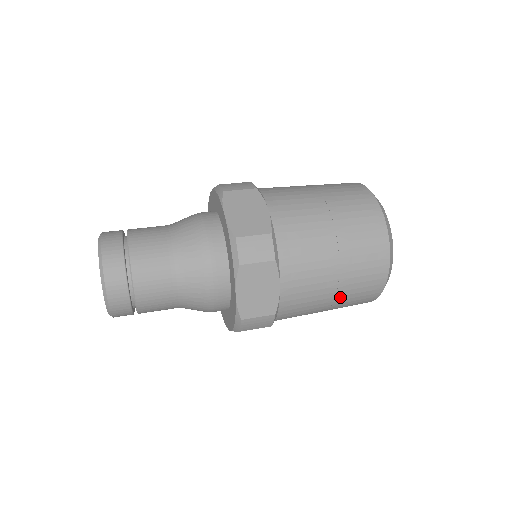
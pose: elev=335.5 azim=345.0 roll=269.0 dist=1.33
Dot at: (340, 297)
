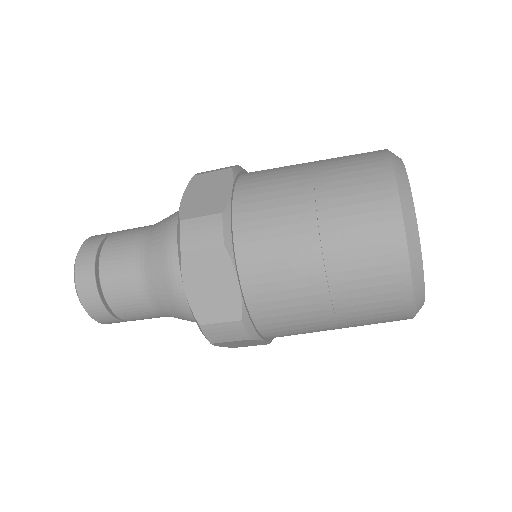
Dot at: (340, 302)
